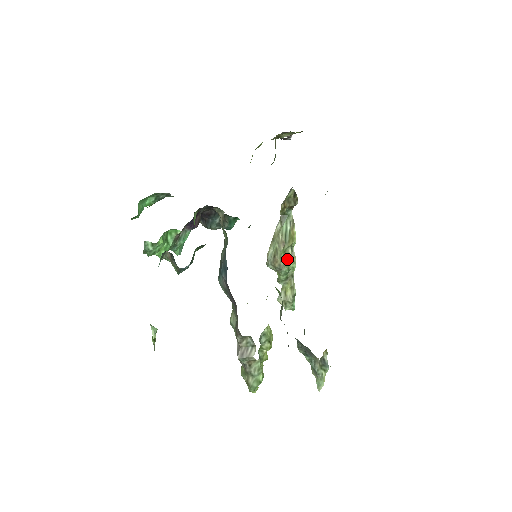
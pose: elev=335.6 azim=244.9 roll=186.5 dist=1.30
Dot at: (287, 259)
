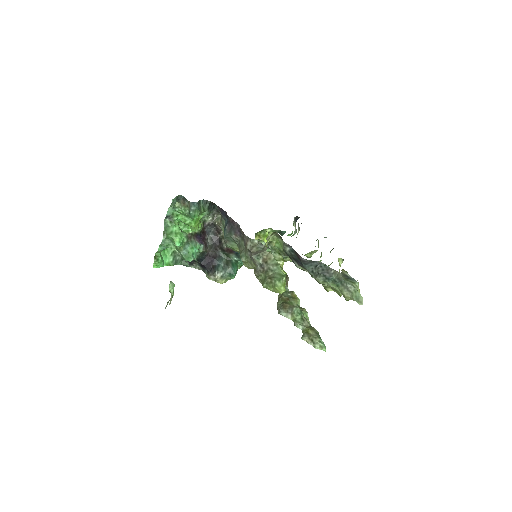
Dot at: occluded
